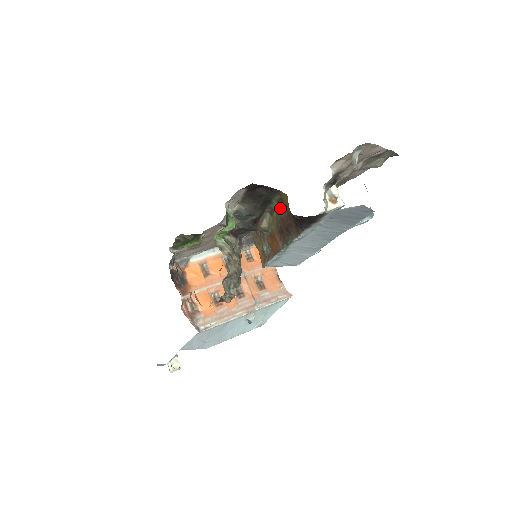
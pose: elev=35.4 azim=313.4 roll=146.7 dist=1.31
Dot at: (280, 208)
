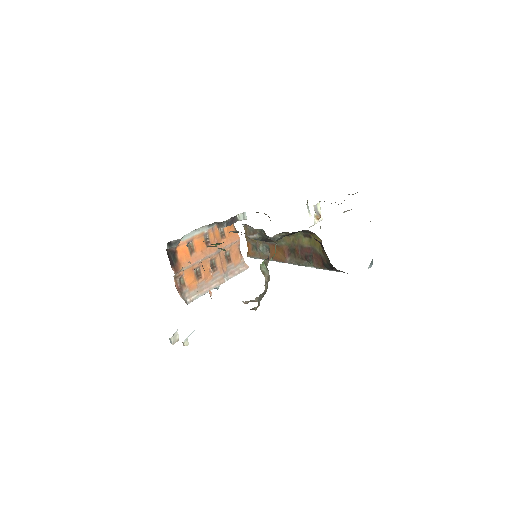
Dot at: (304, 240)
